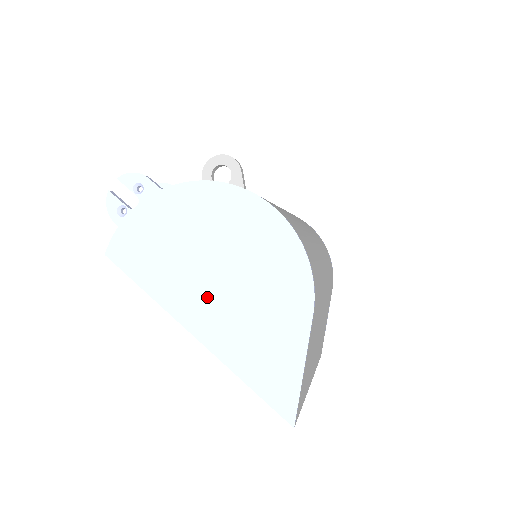
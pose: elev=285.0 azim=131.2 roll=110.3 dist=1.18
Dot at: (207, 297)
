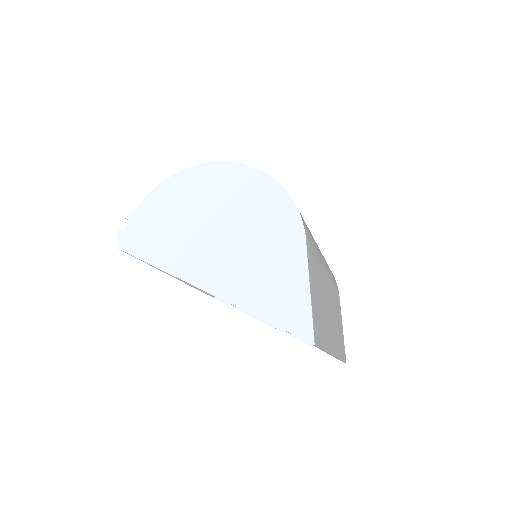
Dot at: (211, 254)
